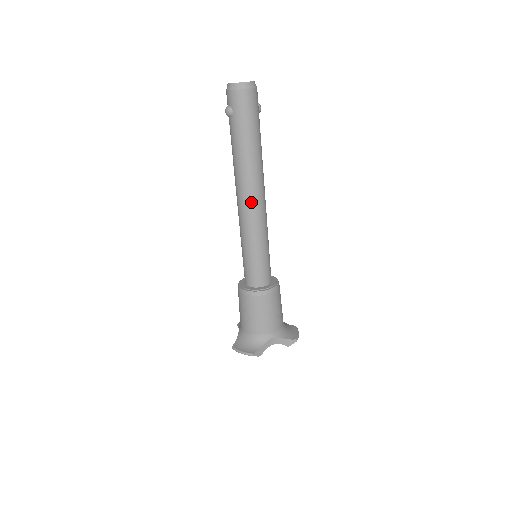
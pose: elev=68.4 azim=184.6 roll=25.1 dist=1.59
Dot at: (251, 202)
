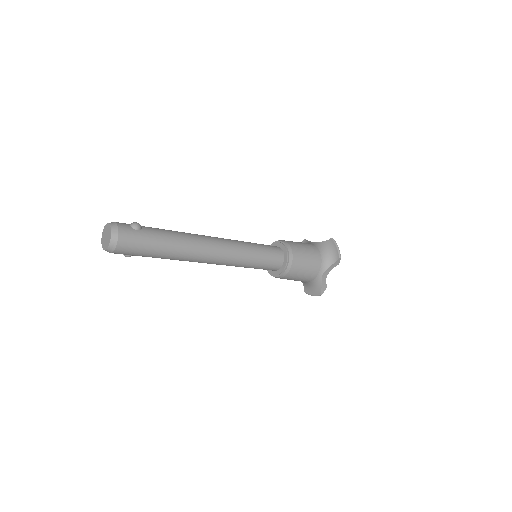
Dot at: (212, 261)
